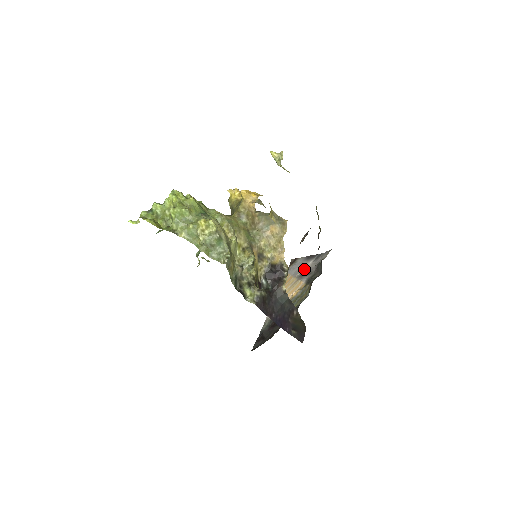
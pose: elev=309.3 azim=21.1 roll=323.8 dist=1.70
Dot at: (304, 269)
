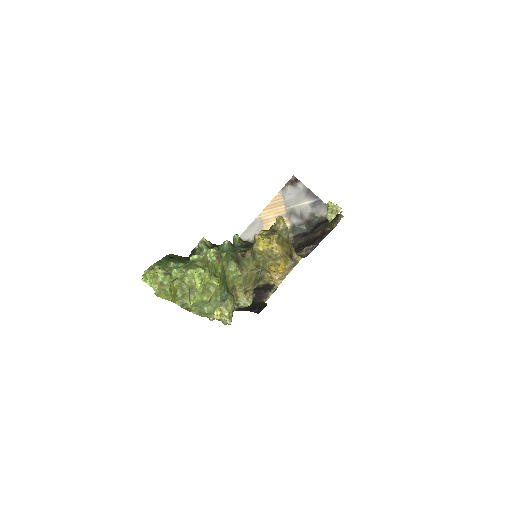
Dot at: (298, 206)
